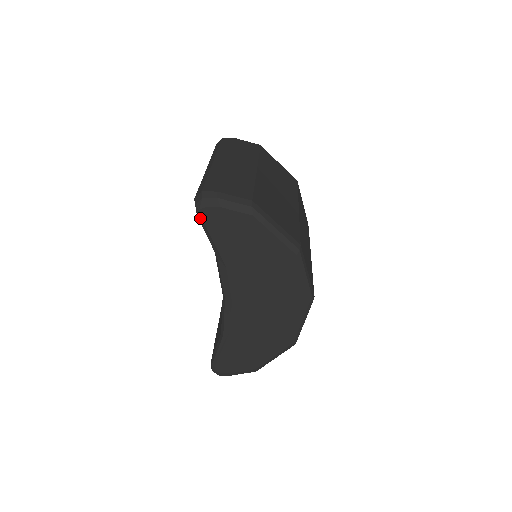
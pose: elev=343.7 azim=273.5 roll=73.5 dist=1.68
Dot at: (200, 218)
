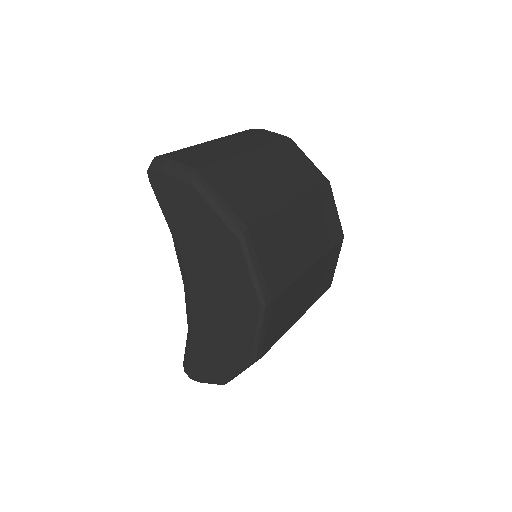
Dot at: (151, 185)
